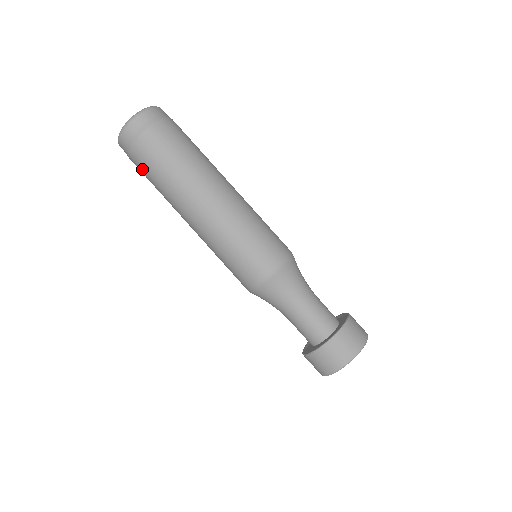
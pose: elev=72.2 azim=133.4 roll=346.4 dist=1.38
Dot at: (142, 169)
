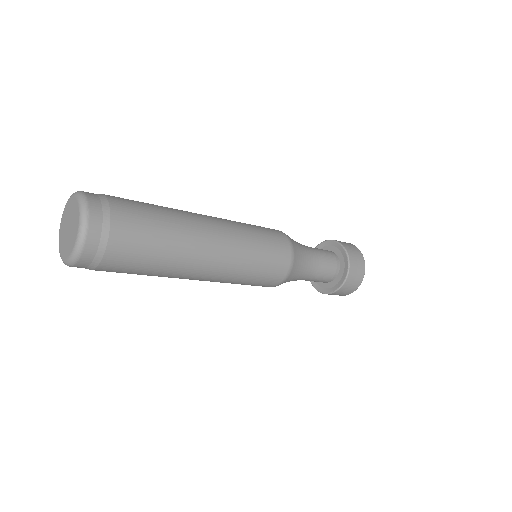
Dot at: (120, 272)
